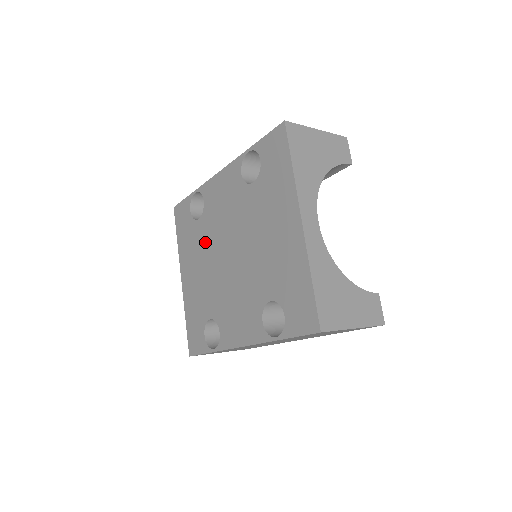
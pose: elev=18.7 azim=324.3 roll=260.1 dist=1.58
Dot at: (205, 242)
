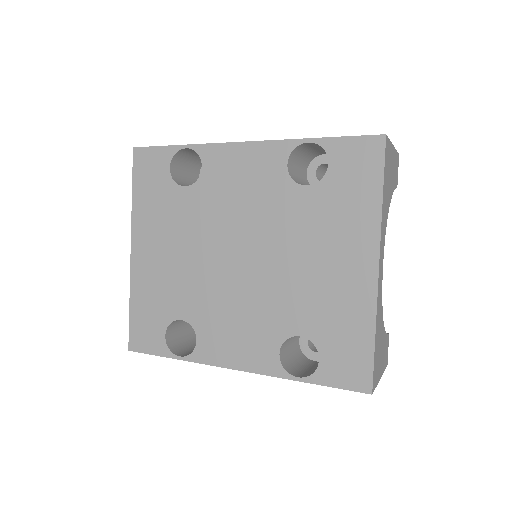
Dot at: (193, 222)
